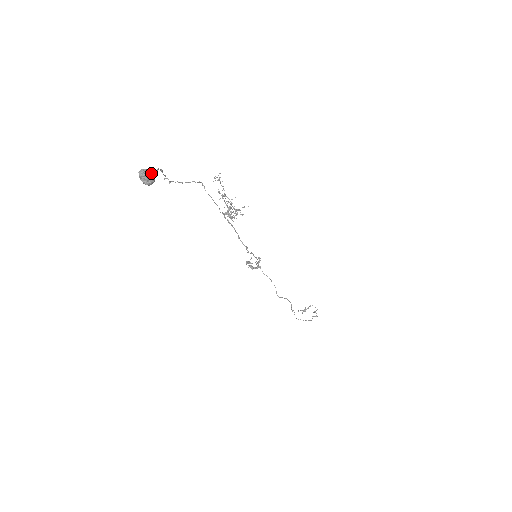
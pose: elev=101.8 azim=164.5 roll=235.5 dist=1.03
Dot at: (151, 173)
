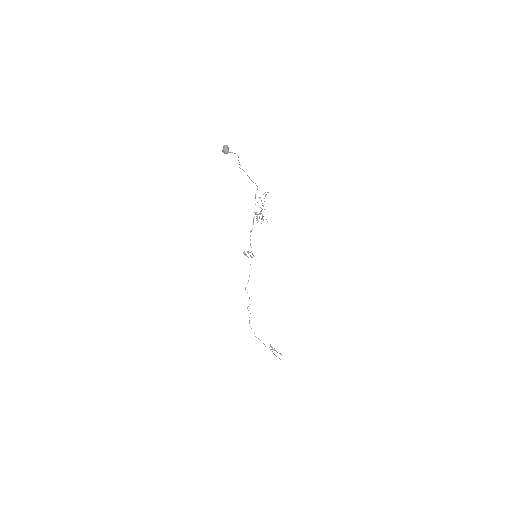
Dot at: occluded
